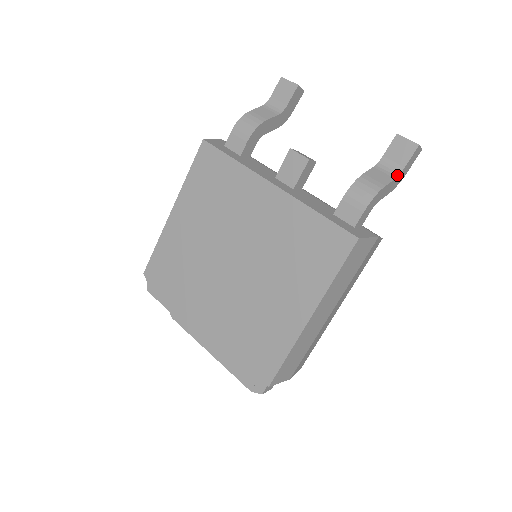
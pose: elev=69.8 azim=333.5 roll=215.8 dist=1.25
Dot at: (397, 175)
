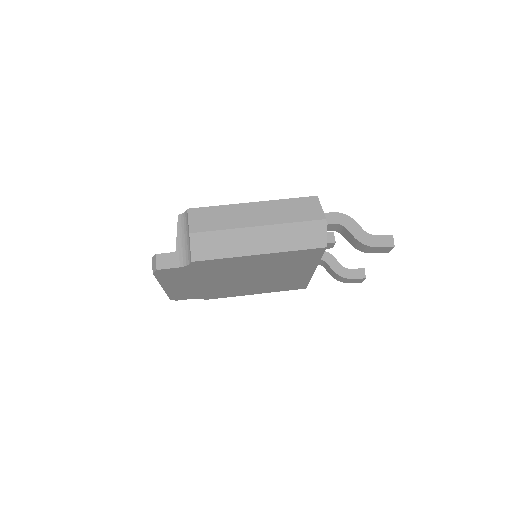
Dot at: (367, 233)
